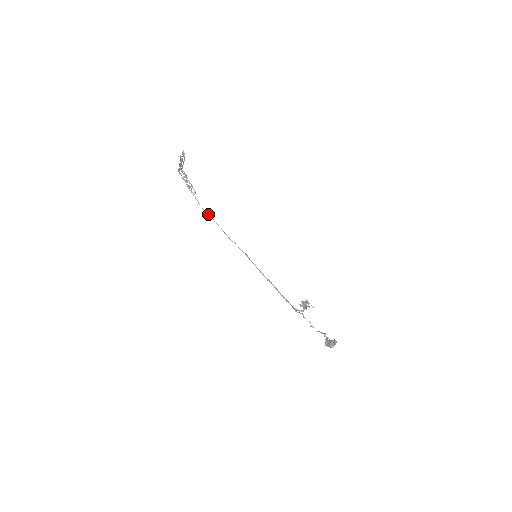
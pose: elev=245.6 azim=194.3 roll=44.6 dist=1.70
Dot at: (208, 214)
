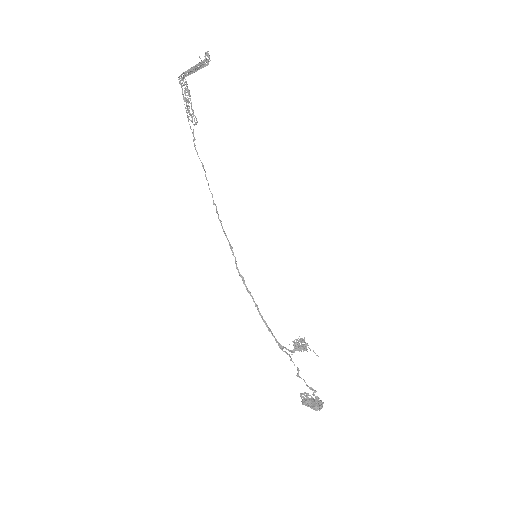
Dot at: (203, 165)
